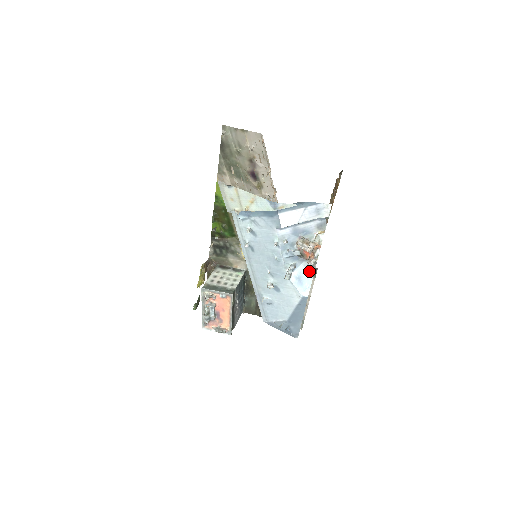
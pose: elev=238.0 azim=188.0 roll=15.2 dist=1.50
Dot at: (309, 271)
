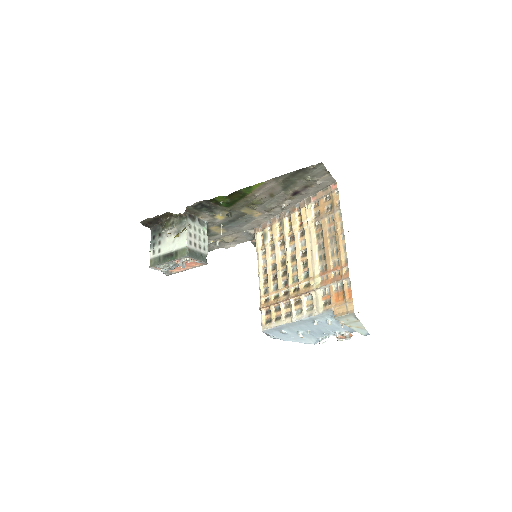
Dot at: (329, 335)
